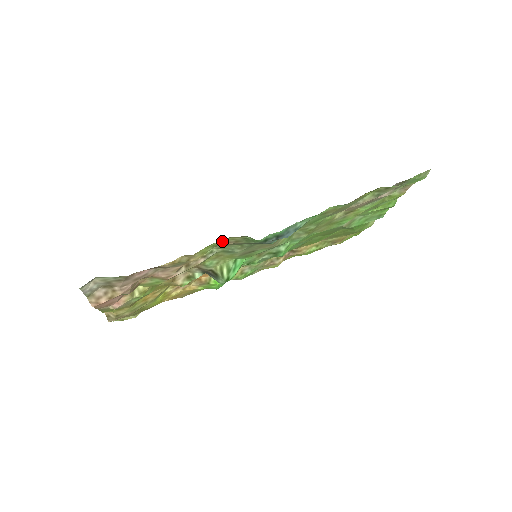
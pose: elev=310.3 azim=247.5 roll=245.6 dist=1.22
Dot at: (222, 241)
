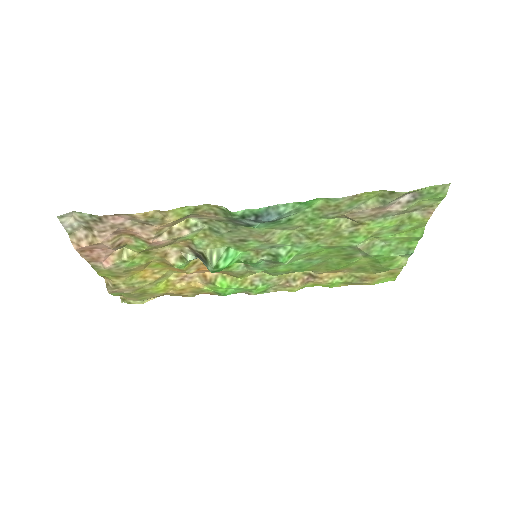
Dot at: (198, 207)
